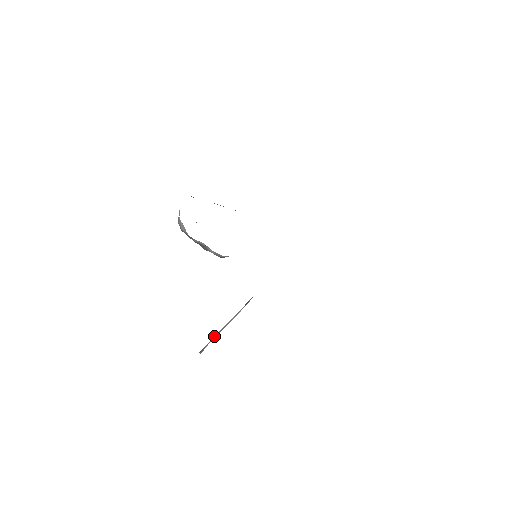
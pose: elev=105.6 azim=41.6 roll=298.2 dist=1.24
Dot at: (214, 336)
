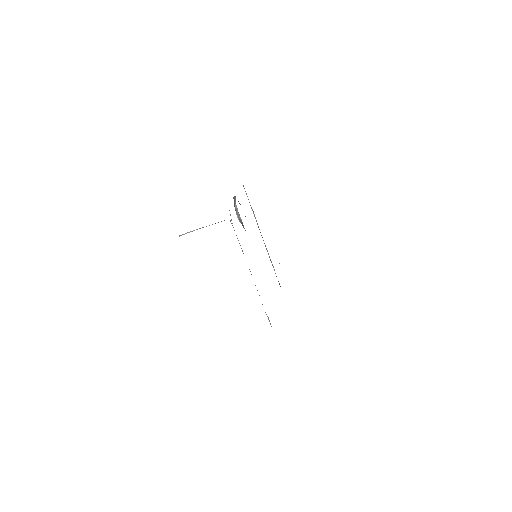
Dot at: (193, 230)
